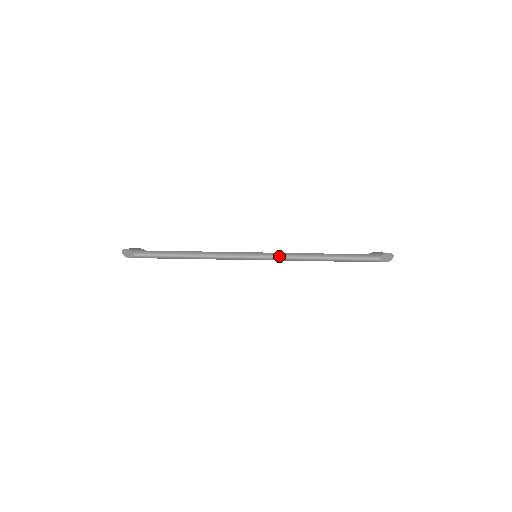
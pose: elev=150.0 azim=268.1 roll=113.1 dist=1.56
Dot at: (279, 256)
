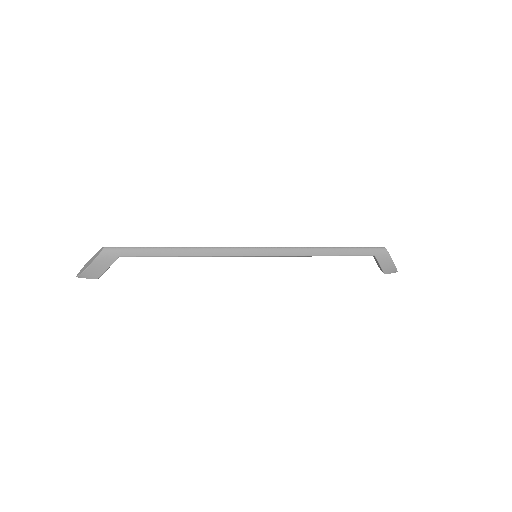
Dot at: (283, 247)
